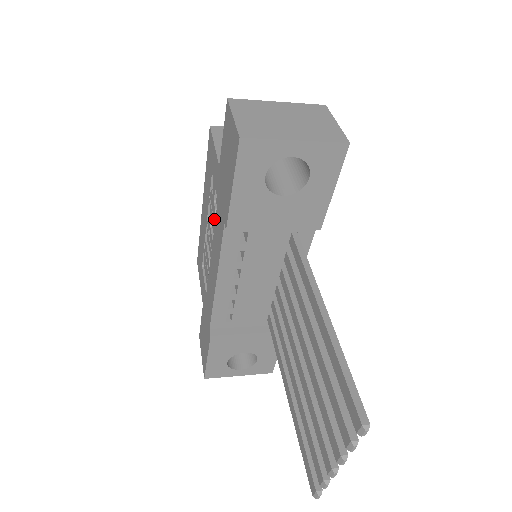
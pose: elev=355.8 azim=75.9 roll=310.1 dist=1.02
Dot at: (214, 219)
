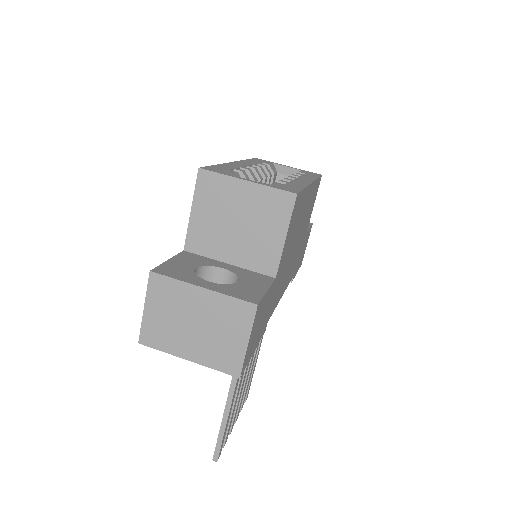
Dot at: occluded
